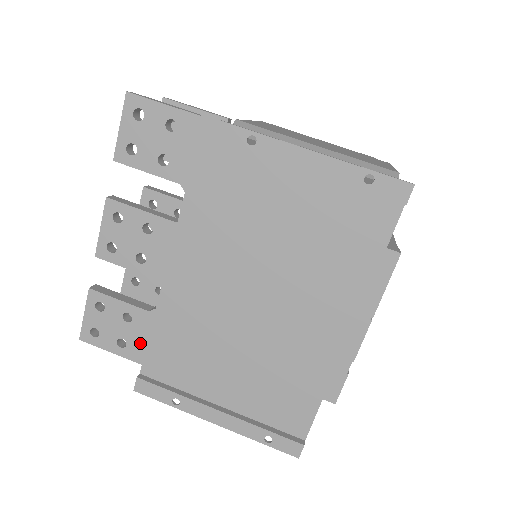
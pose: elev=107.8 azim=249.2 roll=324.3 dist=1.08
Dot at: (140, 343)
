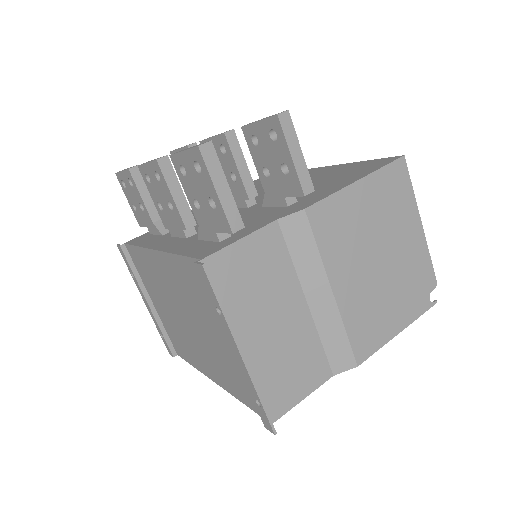
Dot at: (143, 221)
